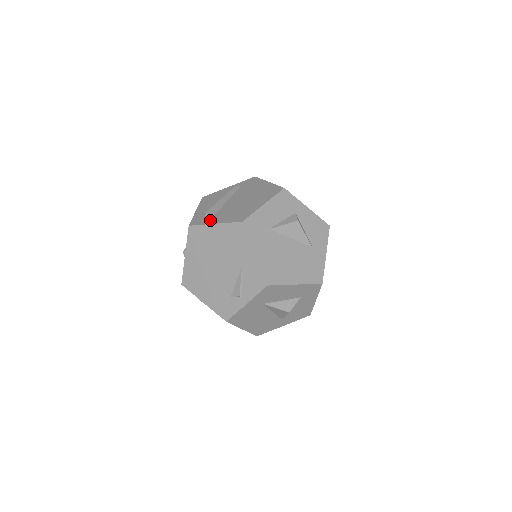
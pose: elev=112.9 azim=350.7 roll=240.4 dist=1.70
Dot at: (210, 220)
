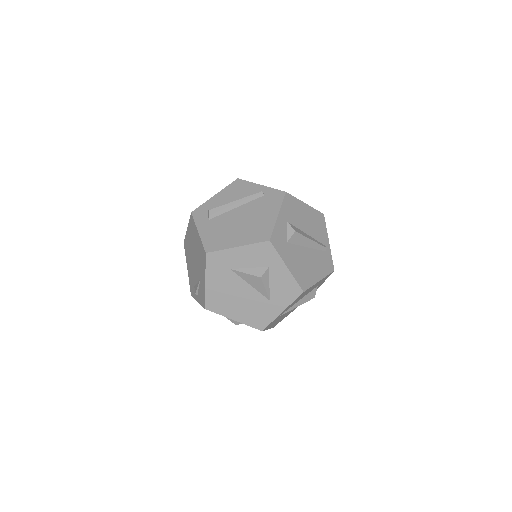
Dot at: (202, 223)
